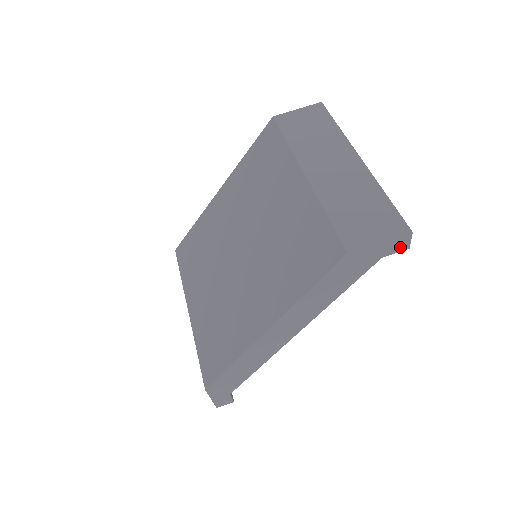
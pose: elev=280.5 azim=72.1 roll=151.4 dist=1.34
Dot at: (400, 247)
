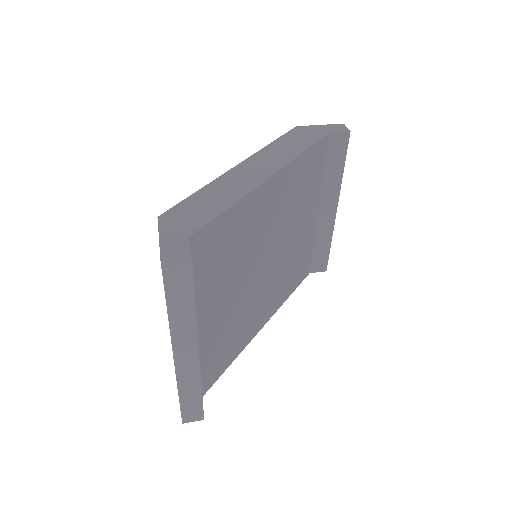
Dot at: (341, 130)
